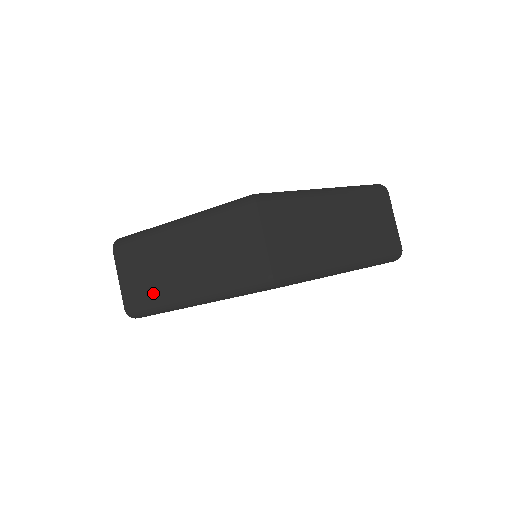
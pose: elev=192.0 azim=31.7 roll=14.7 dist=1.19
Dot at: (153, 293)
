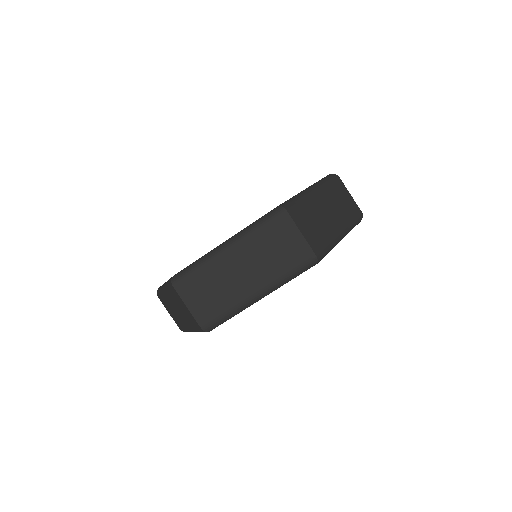
Dot at: (180, 323)
